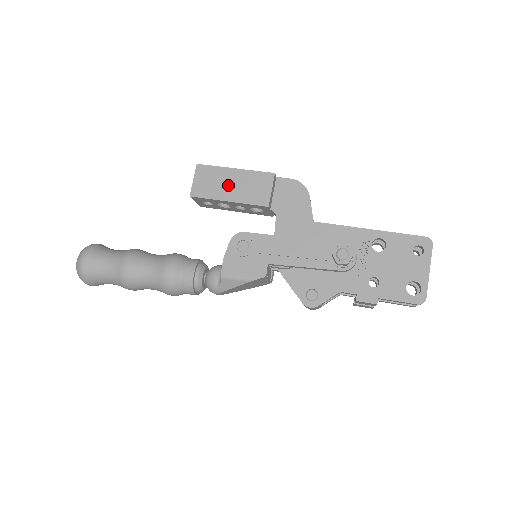
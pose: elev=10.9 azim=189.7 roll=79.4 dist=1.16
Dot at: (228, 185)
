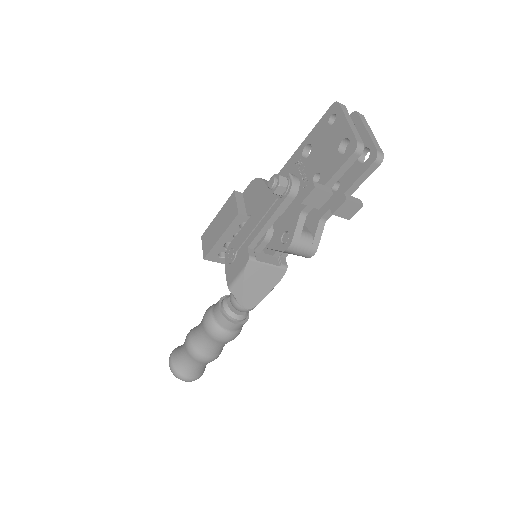
Dot at: (217, 228)
